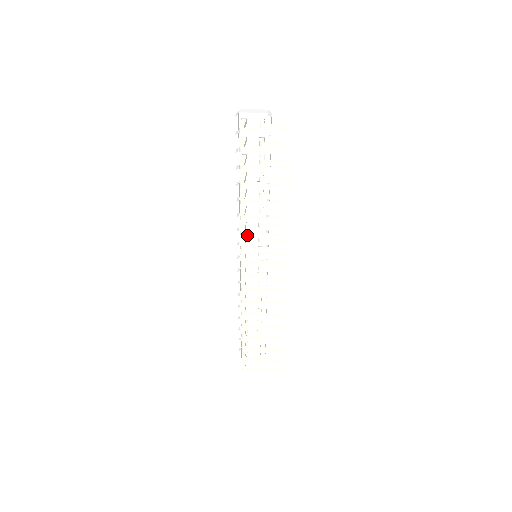
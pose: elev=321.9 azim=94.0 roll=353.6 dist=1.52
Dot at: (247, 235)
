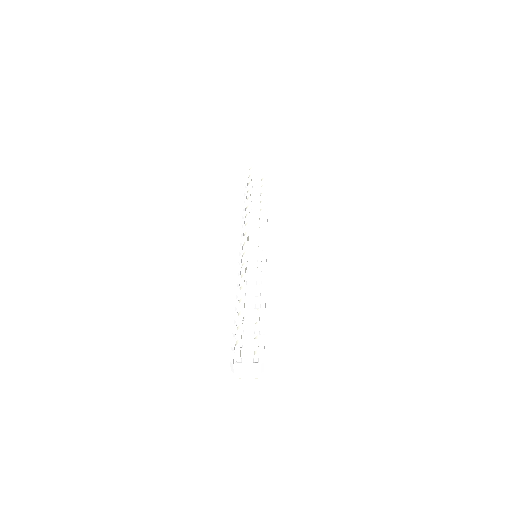
Dot at: (251, 213)
